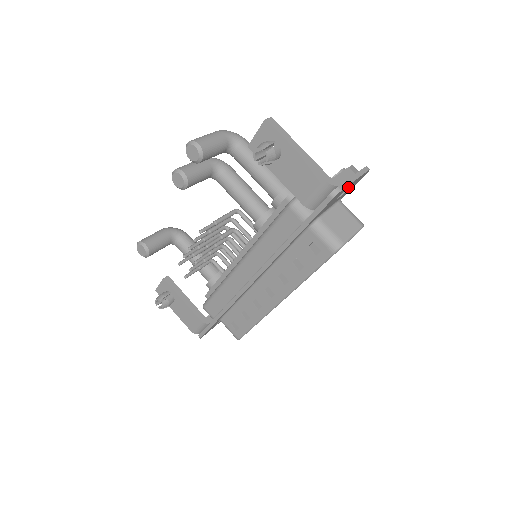
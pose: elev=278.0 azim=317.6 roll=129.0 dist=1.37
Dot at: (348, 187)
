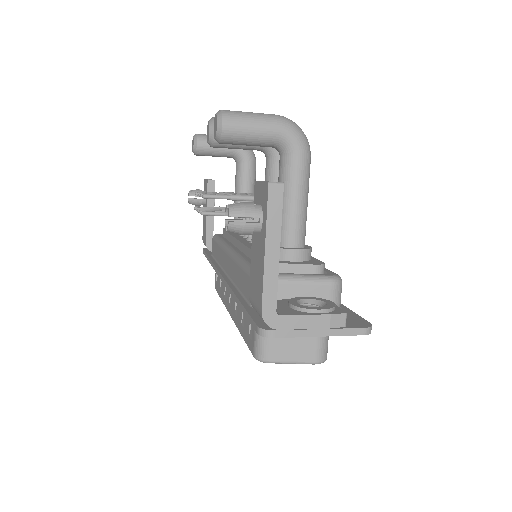
Dot at: occluded
